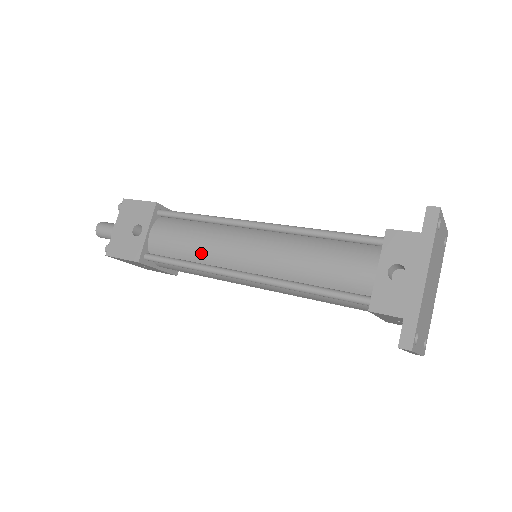
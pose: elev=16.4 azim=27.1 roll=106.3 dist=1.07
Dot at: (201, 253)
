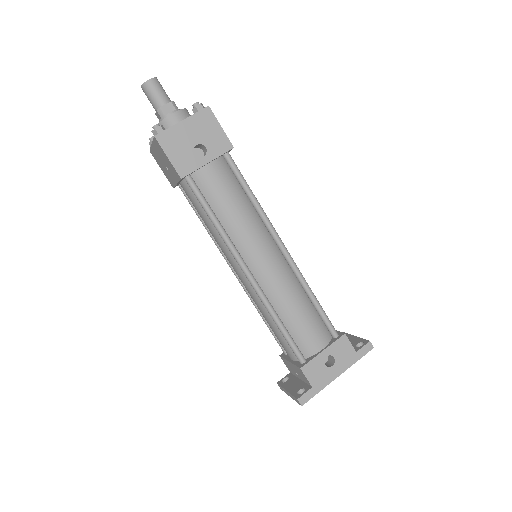
Dot at: (234, 227)
